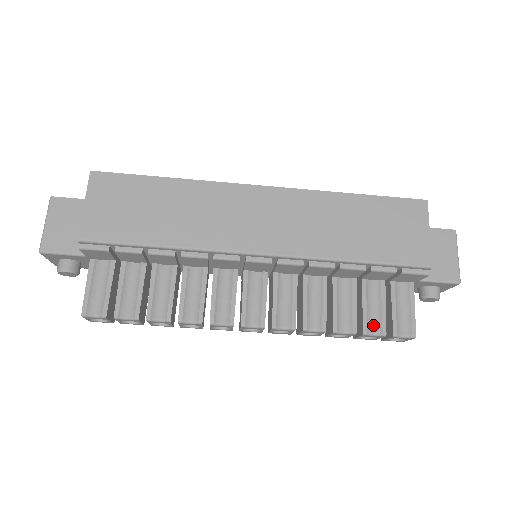
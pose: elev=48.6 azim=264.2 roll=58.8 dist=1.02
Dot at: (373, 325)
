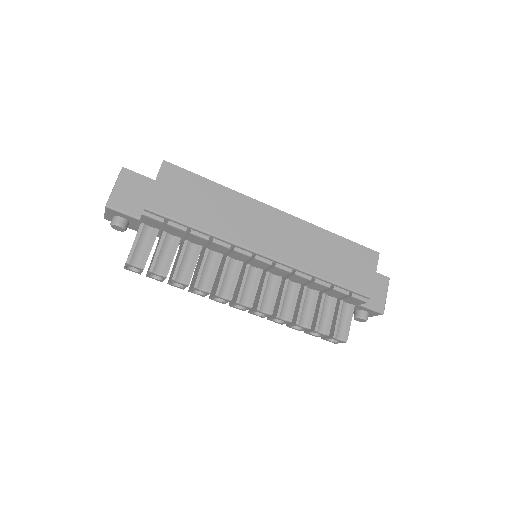
Dot at: (322, 326)
